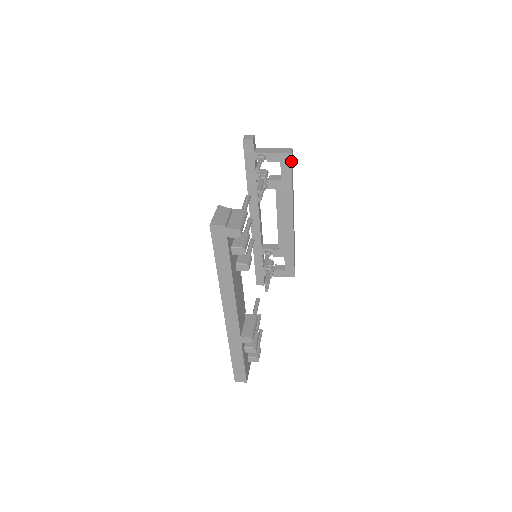
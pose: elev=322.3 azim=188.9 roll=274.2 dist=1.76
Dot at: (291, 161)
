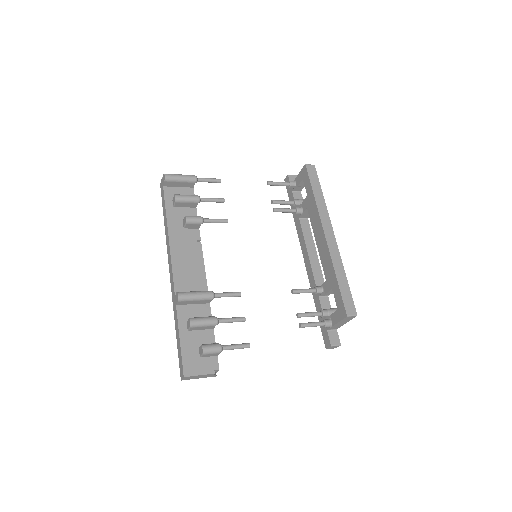
Dot at: (307, 172)
